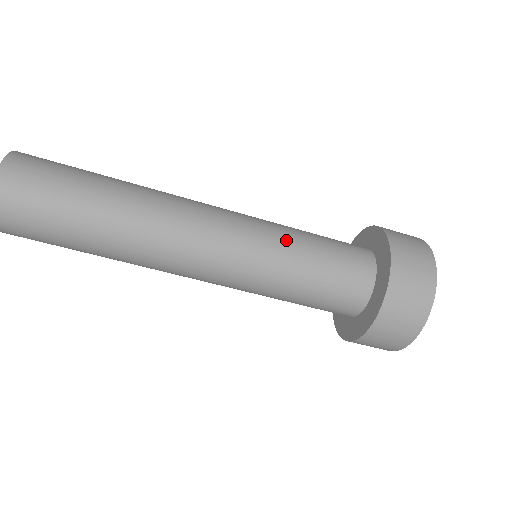
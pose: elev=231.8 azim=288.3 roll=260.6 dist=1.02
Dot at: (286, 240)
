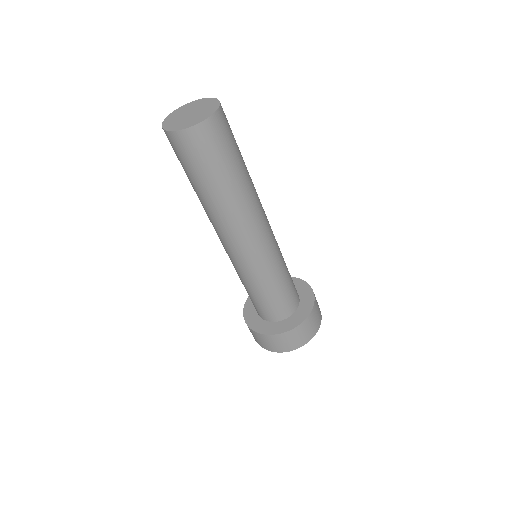
Dot at: occluded
